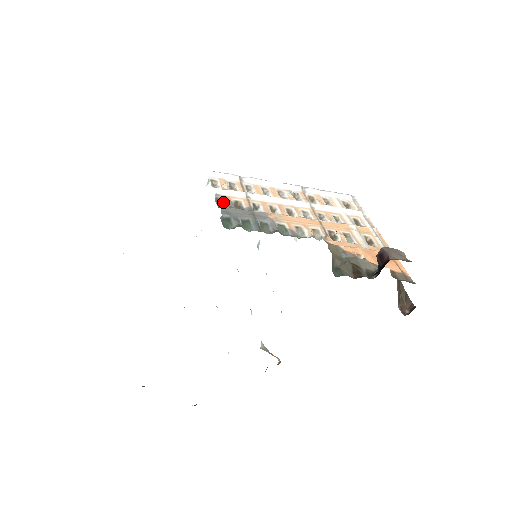
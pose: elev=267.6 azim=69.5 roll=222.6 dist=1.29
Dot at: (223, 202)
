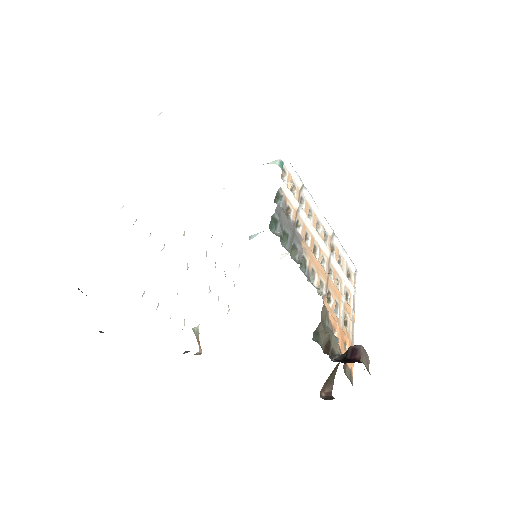
Dot at: (280, 200)
